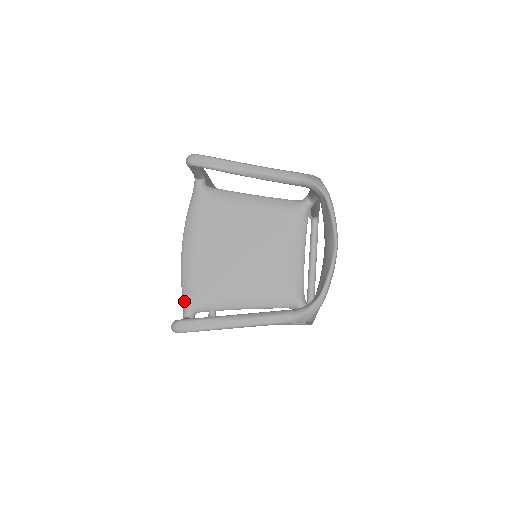
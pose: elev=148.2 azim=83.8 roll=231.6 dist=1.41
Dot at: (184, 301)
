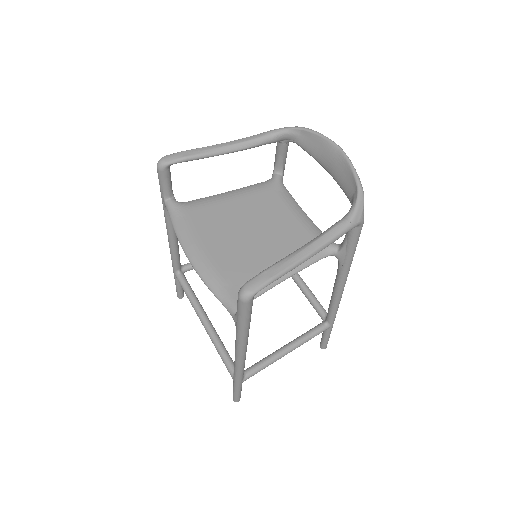
Dot at: (224, 300)
